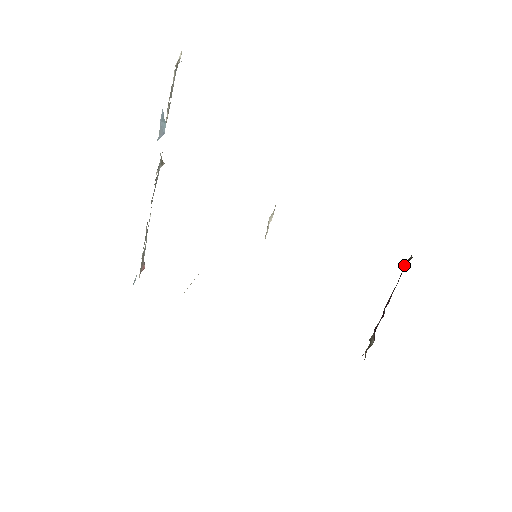
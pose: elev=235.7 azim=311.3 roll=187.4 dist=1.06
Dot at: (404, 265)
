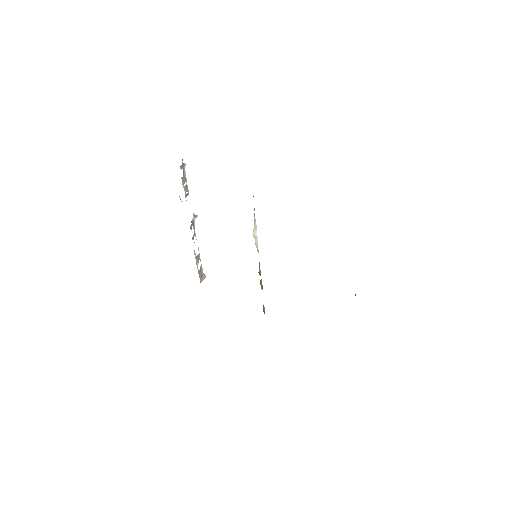
Dot at: occluded
